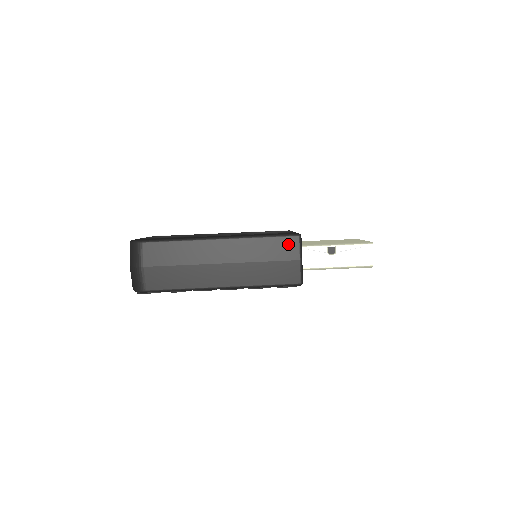
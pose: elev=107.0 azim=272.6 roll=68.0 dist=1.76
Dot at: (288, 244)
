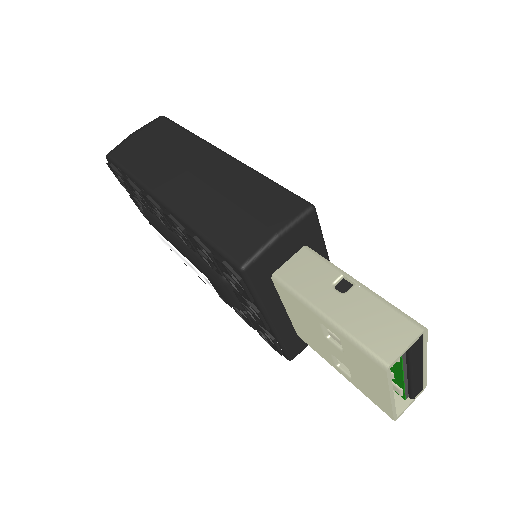
Dot at: (285, 204)
